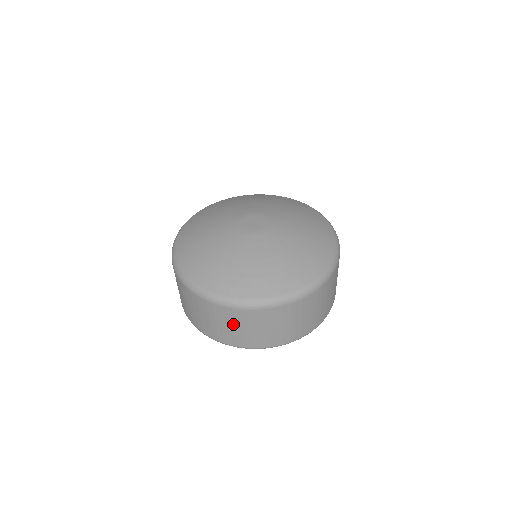
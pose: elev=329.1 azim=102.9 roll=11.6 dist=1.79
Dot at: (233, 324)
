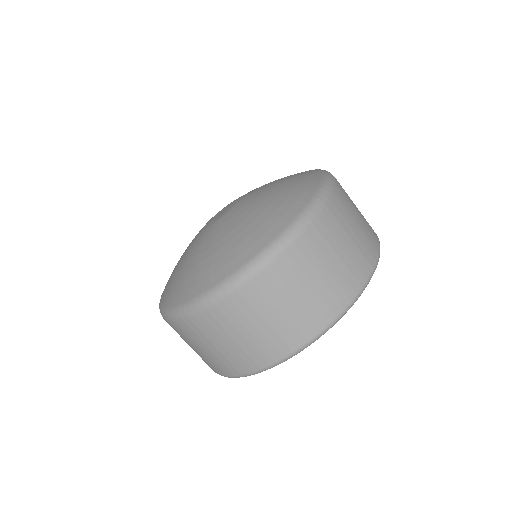
Dot at: (191, 343)
